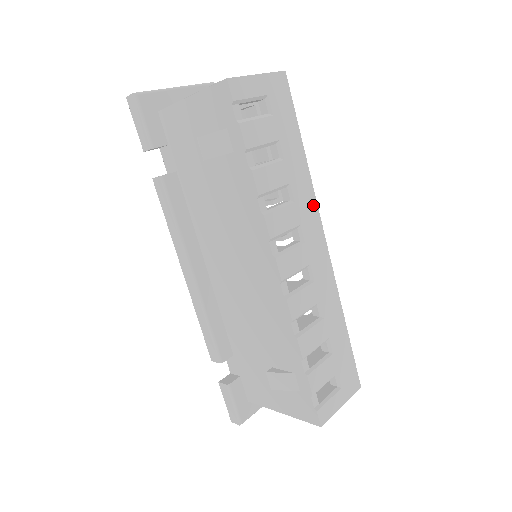
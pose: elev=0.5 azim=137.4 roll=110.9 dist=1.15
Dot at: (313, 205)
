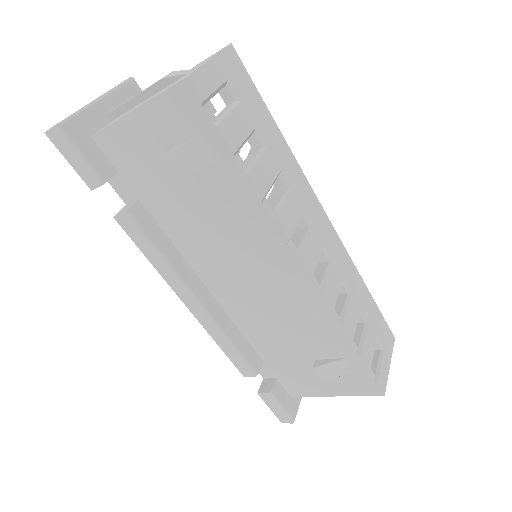
Dot at: (305, 183)
